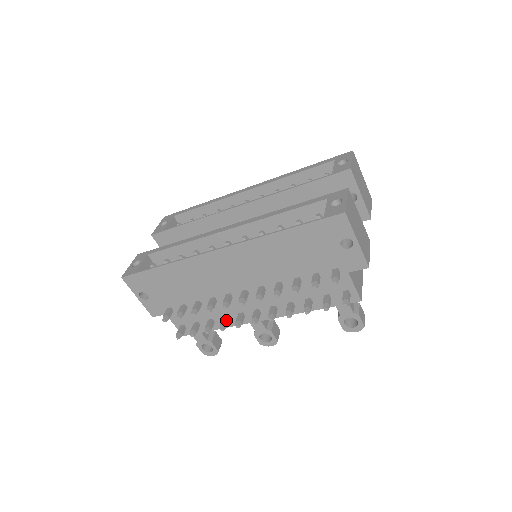
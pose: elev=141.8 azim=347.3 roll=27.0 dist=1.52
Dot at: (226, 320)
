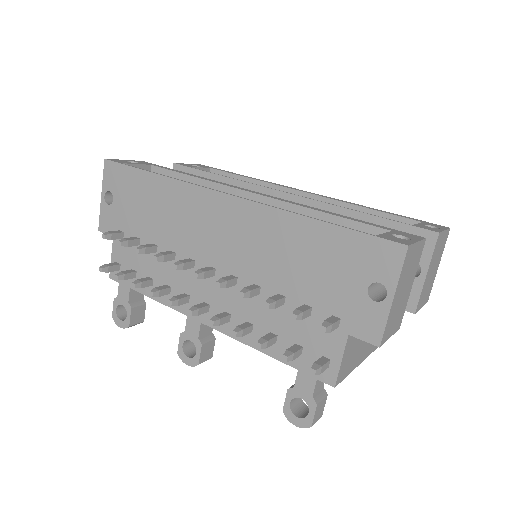
Dot at: (165, 289)
